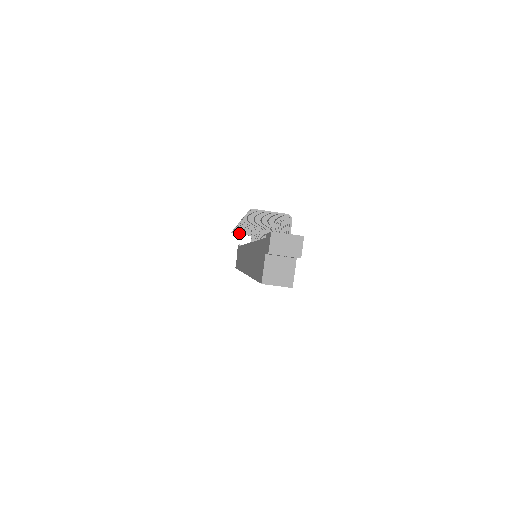
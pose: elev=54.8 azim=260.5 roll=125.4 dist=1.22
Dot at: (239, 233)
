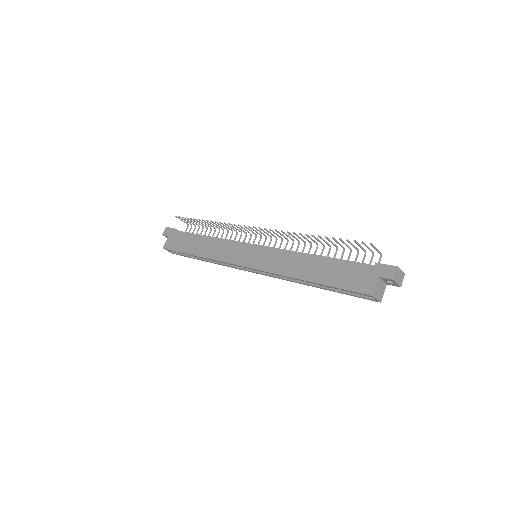
Dot at: (187, 220)
